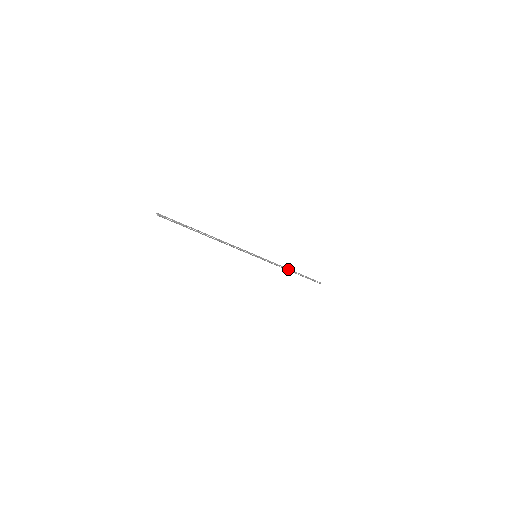
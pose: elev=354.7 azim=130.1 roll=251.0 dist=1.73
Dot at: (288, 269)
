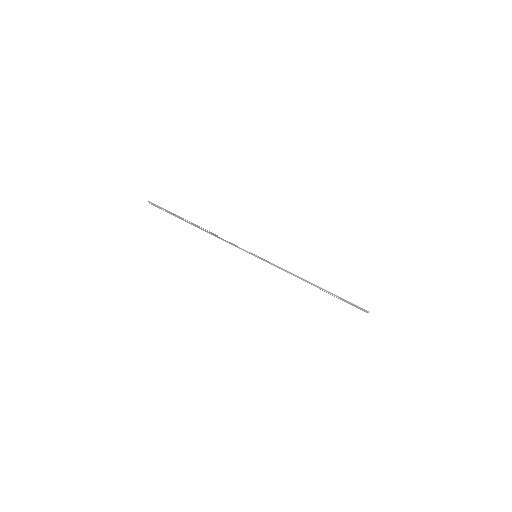
Dot at: (307, 282)
